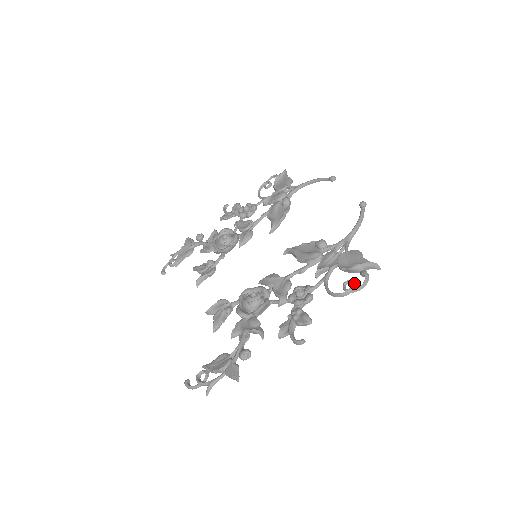
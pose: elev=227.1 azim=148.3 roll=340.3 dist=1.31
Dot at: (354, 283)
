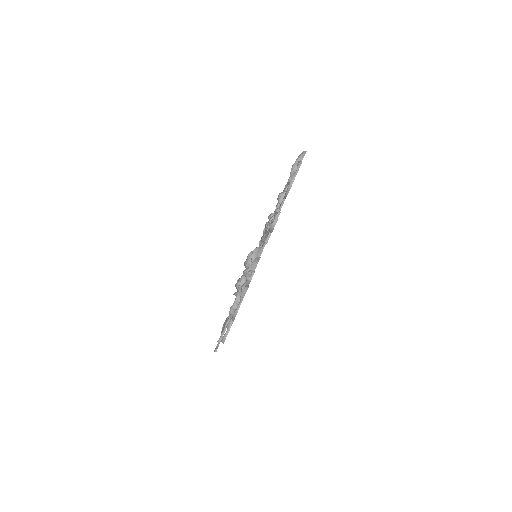
Dot at: (295, 172)
